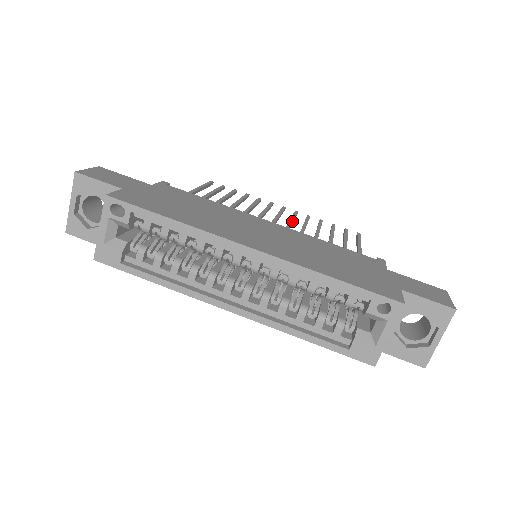
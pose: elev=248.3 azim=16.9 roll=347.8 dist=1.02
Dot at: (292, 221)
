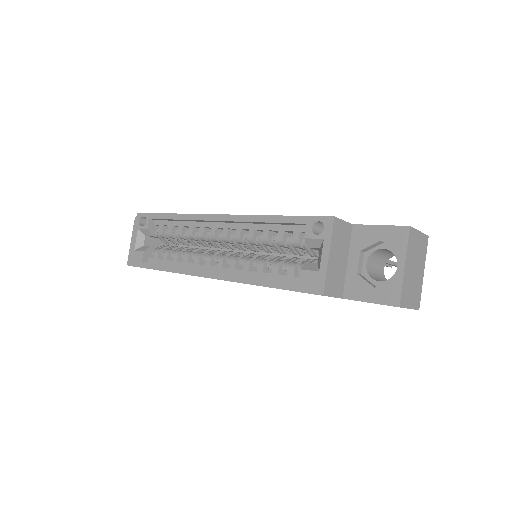
Dot at: occluded
